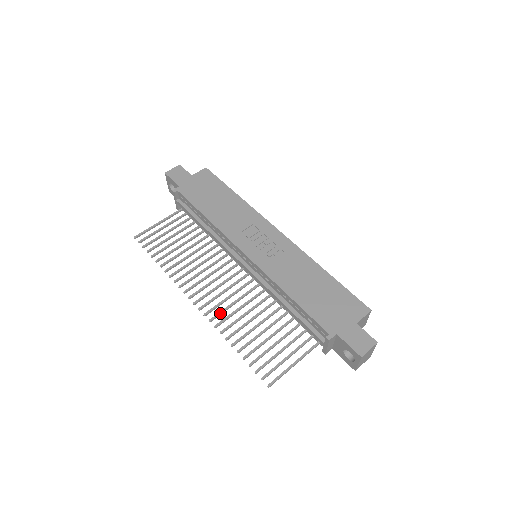
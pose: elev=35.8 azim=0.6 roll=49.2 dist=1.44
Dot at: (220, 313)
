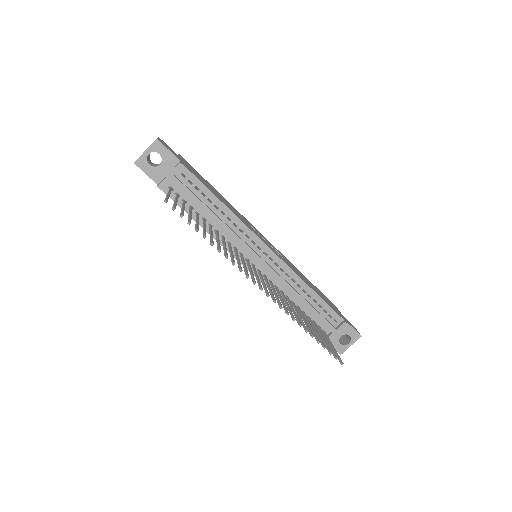
Dot at: occluded
